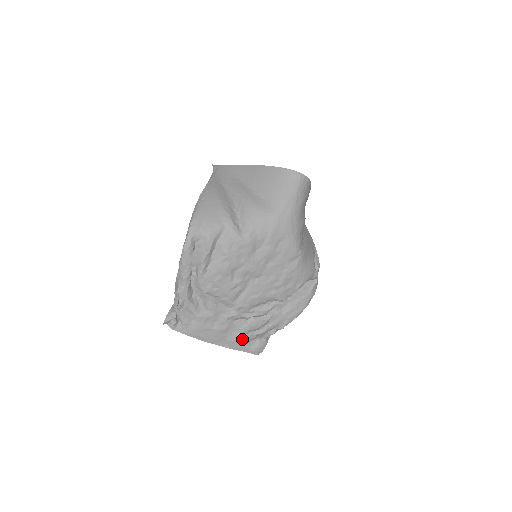
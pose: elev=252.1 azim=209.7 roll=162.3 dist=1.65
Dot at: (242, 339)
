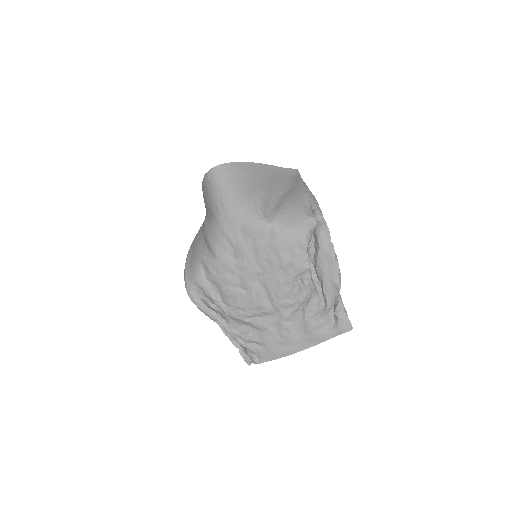
Dot at: (316, 329)
